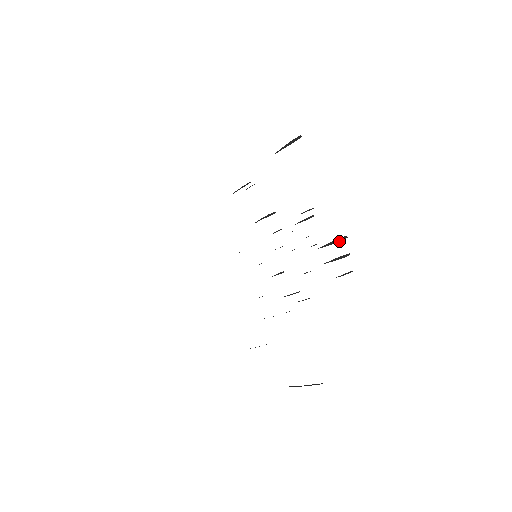
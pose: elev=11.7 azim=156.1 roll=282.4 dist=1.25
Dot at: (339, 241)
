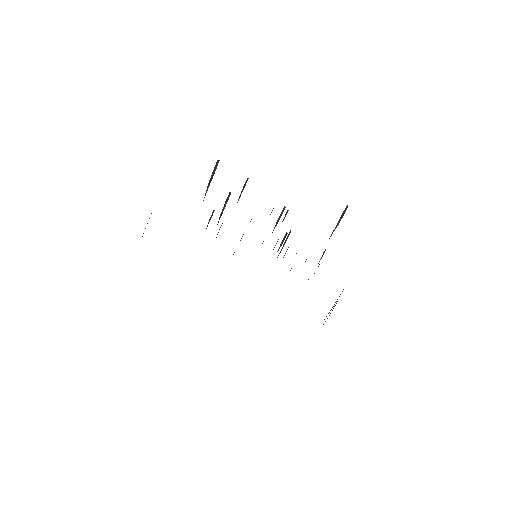
Dot at: (339, 296)
